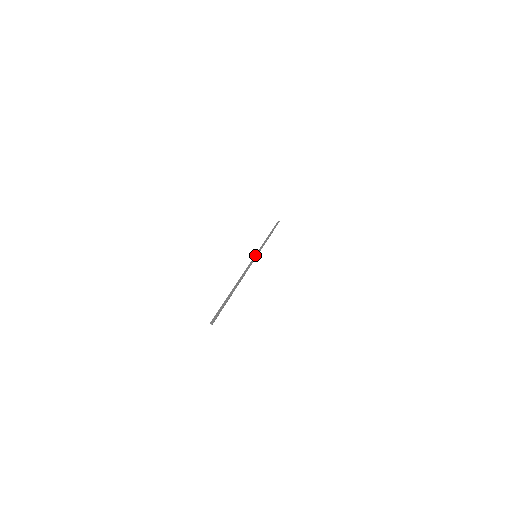
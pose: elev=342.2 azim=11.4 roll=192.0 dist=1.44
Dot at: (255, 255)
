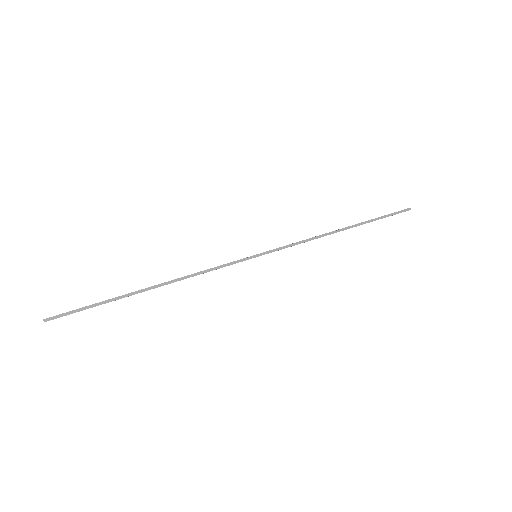
Dot at: (256, 254)
